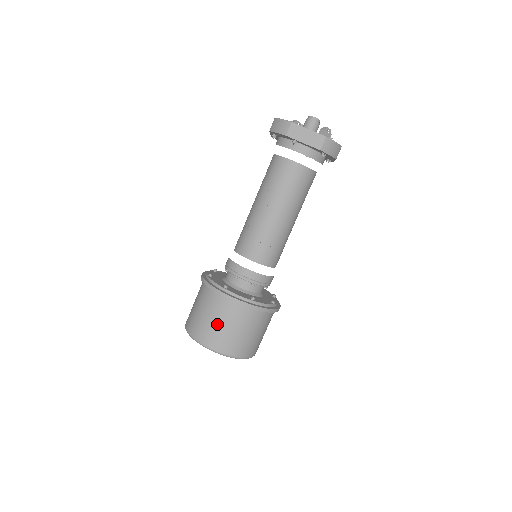
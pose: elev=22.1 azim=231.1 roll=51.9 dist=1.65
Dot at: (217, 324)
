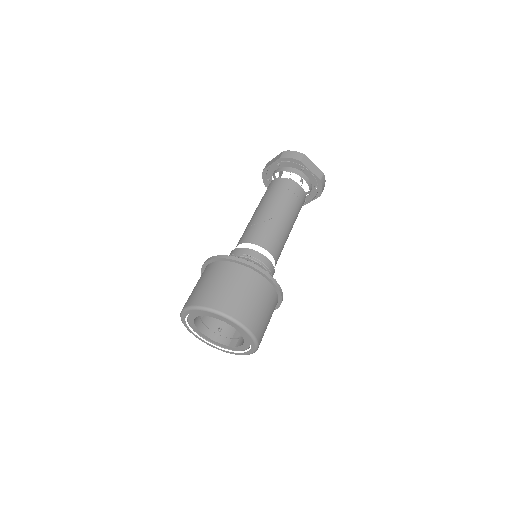
Dot at: (246, 296)
